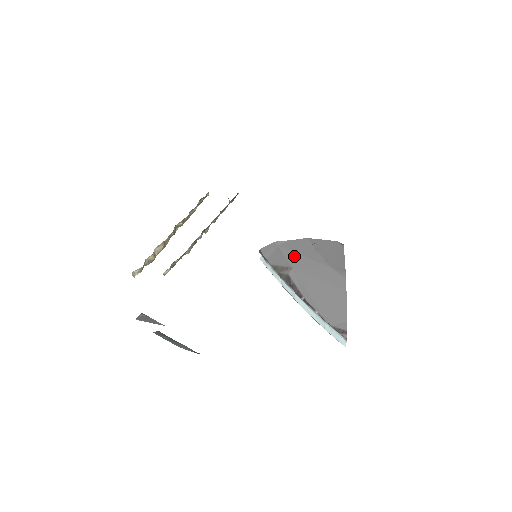
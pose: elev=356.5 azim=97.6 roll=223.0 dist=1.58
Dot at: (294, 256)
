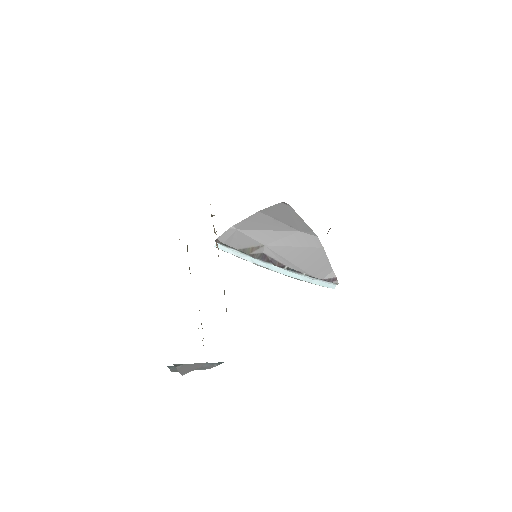
Dot at: (259, 234)
